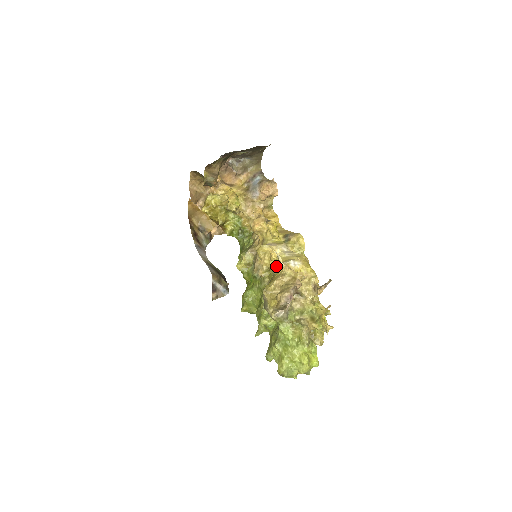
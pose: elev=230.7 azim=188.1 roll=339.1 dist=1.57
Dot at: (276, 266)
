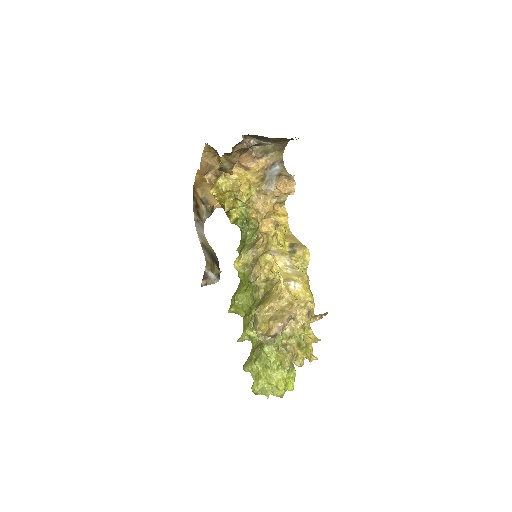
Dot at: (275, 280)
